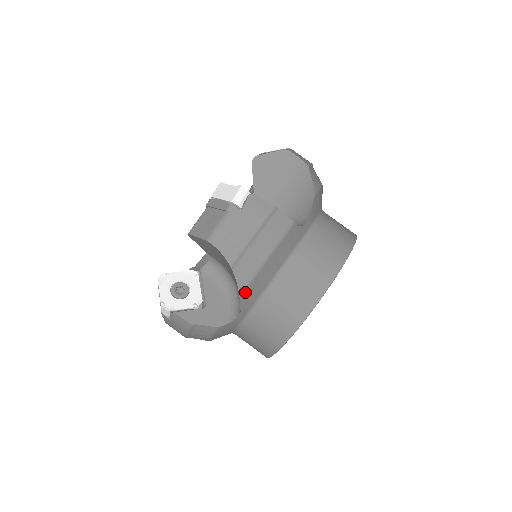
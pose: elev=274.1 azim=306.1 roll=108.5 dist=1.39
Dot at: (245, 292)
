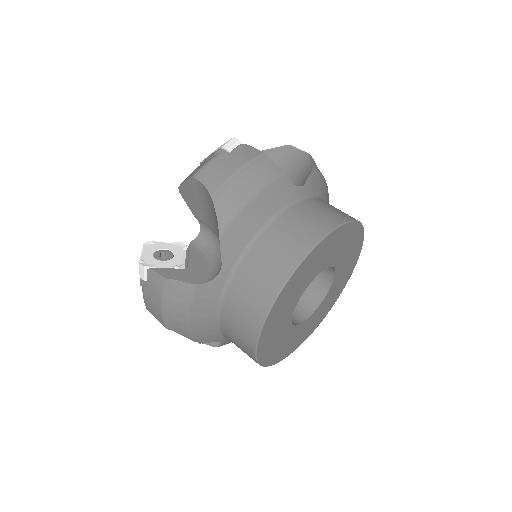
Dot at: (226, 232)
